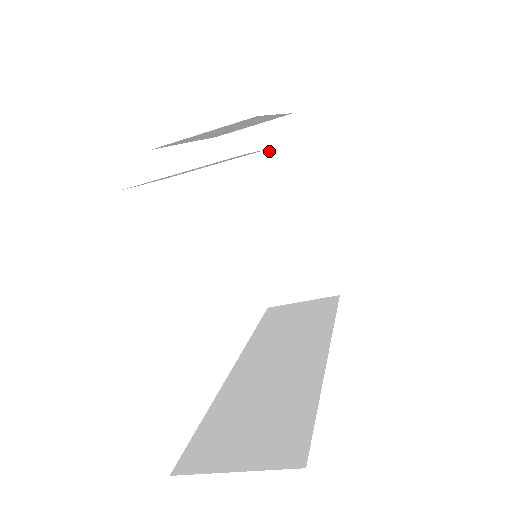
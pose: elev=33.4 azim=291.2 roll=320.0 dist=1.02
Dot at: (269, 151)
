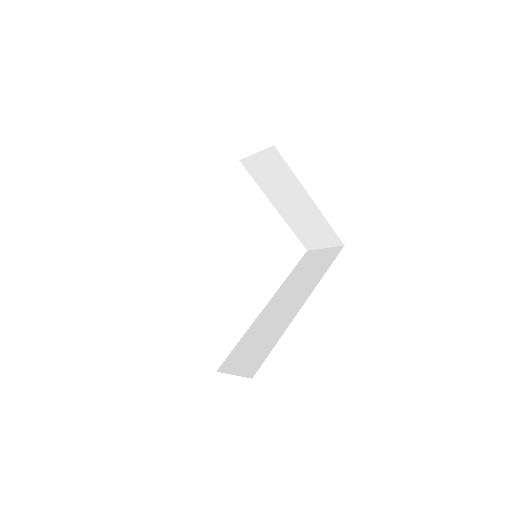
Dot at: (270, 167)
